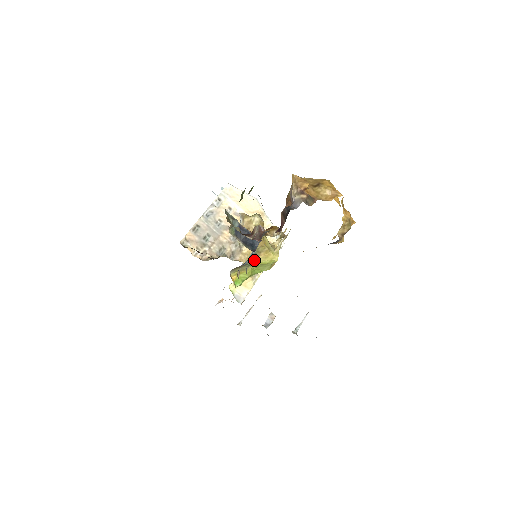
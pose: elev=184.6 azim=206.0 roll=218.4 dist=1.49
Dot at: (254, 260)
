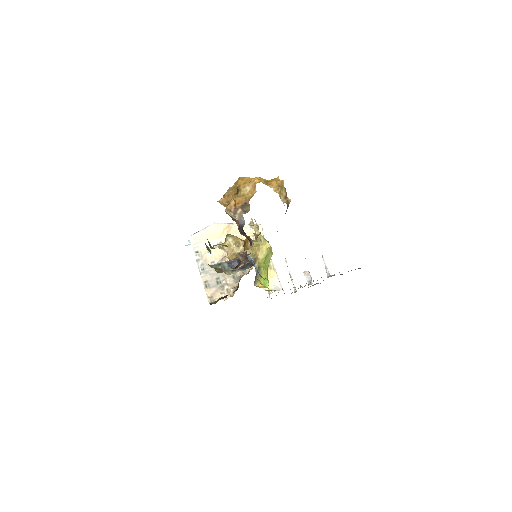
Dot at: (258, 262)
